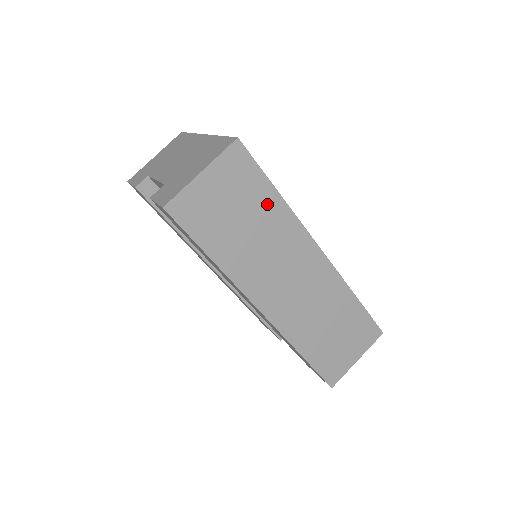
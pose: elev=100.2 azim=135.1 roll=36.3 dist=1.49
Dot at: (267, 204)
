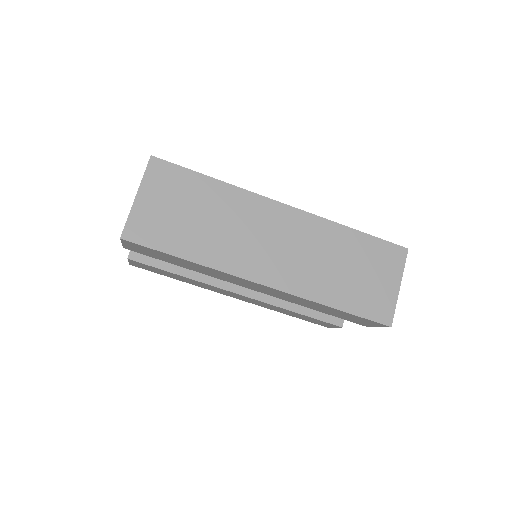
Dot at: (208, 192)
